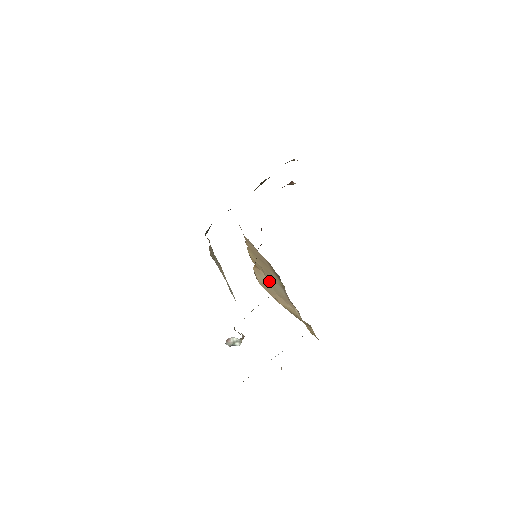
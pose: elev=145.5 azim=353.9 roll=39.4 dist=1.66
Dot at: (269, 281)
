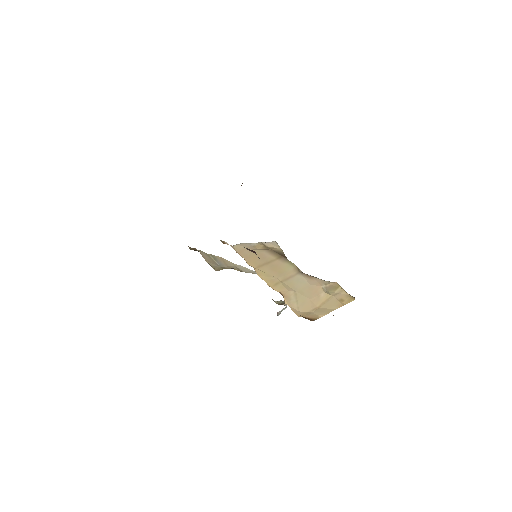
Dot at: (295, 290)
